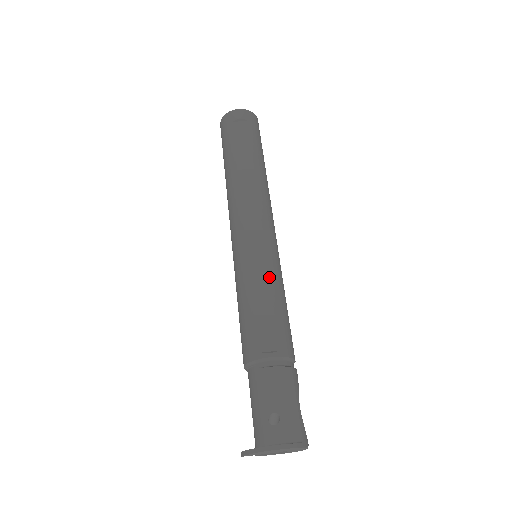
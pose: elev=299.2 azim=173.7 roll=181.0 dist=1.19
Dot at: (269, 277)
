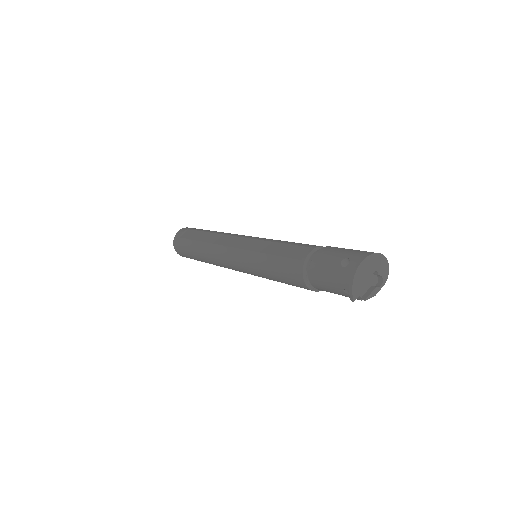
Dot at: (269, 241)
